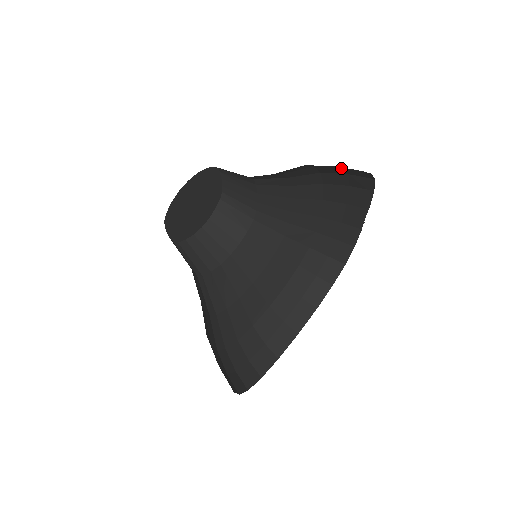
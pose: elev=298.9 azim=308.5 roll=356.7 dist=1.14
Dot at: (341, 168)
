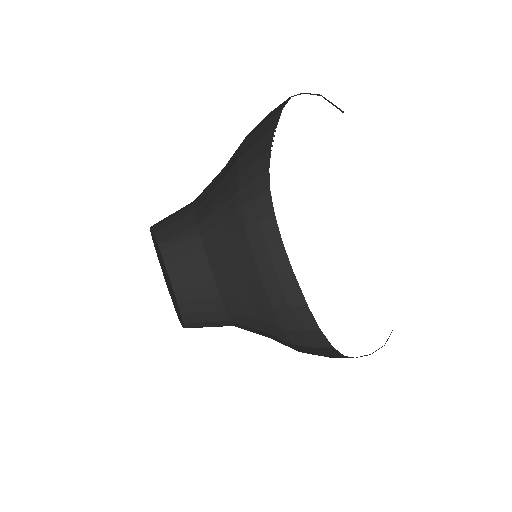
Dot at: occluded
